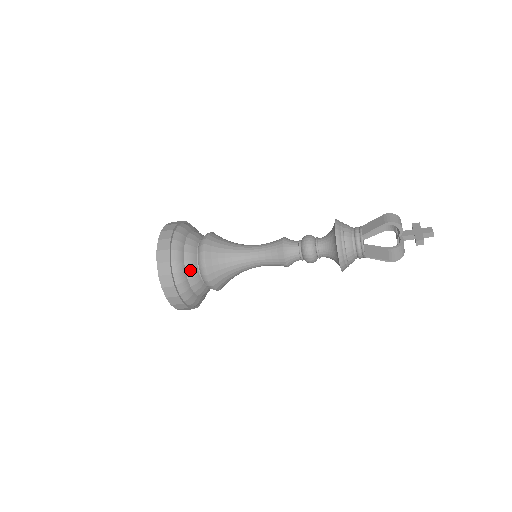
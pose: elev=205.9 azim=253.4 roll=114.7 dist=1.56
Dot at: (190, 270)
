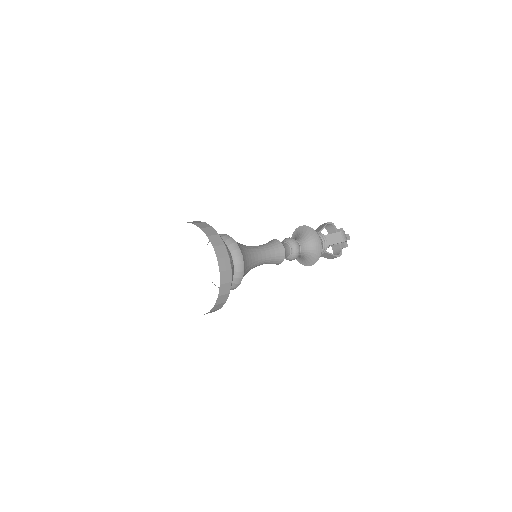
Dot at: occluded
